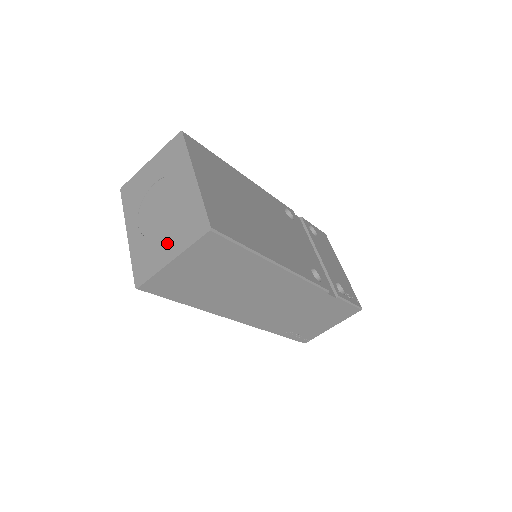
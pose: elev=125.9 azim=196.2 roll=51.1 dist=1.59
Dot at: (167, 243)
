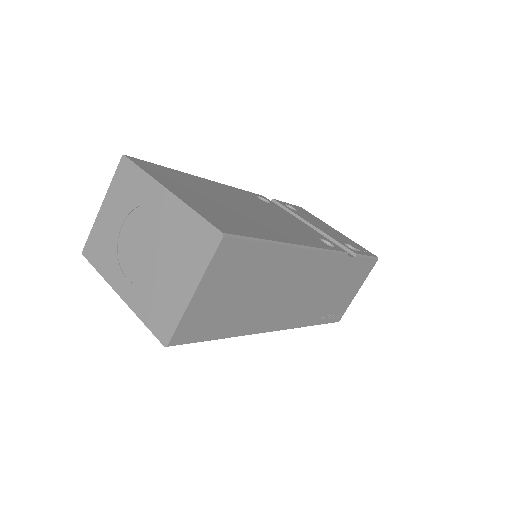
Dot at: (176, 278)
